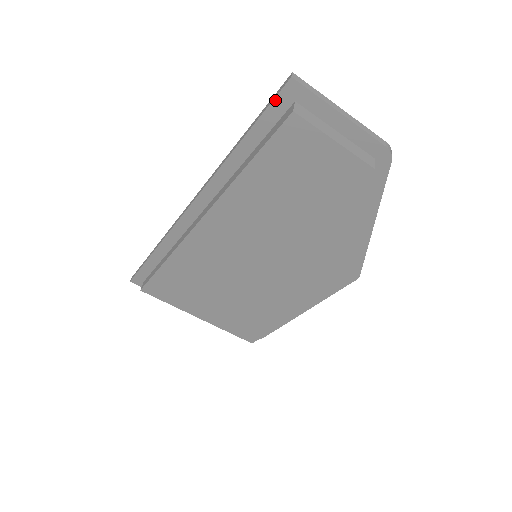
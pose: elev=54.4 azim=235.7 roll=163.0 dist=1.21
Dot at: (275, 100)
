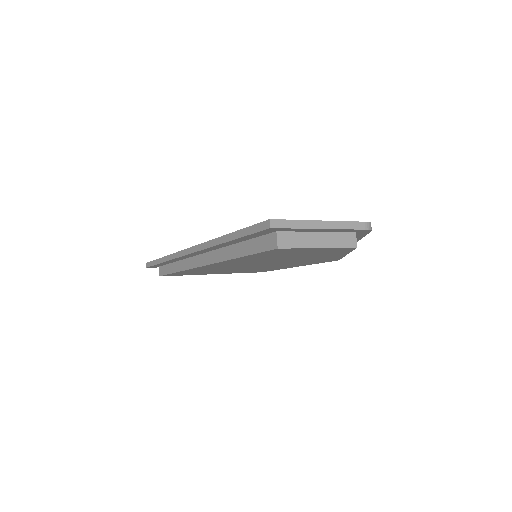
Dot at: (257, 233)
